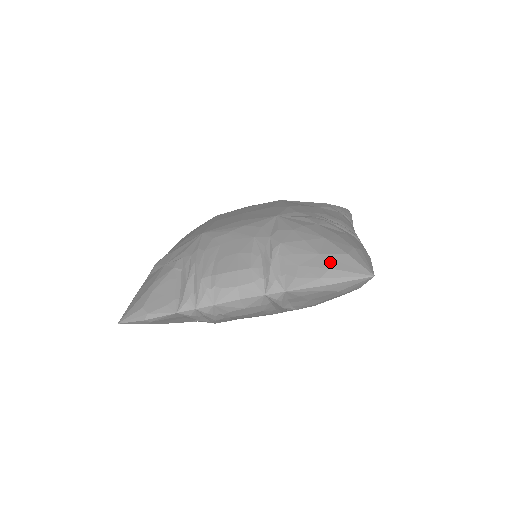
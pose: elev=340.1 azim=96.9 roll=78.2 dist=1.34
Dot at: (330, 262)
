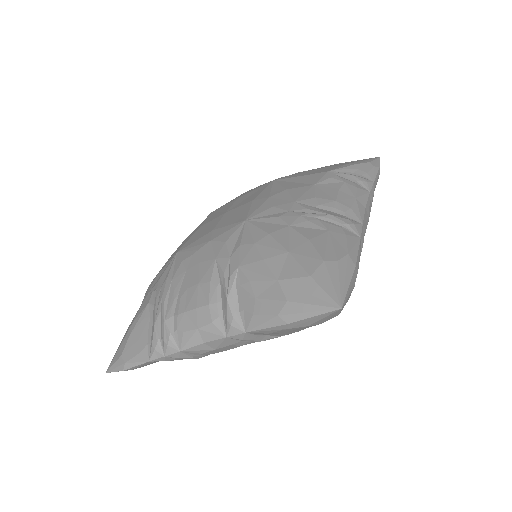
Dot at: (288, 291)
